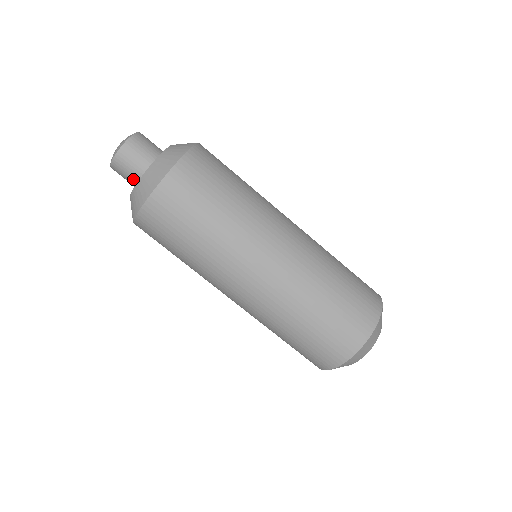
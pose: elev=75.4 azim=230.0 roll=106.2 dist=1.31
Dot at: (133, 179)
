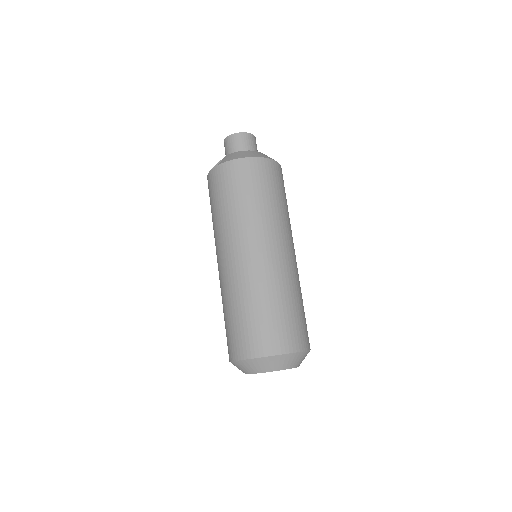
Dot at: (237, 151)
